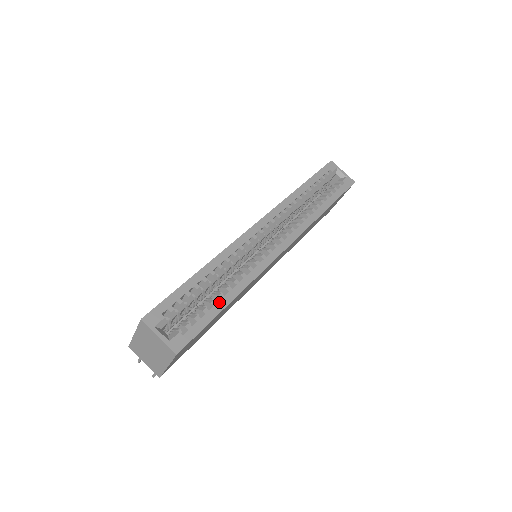
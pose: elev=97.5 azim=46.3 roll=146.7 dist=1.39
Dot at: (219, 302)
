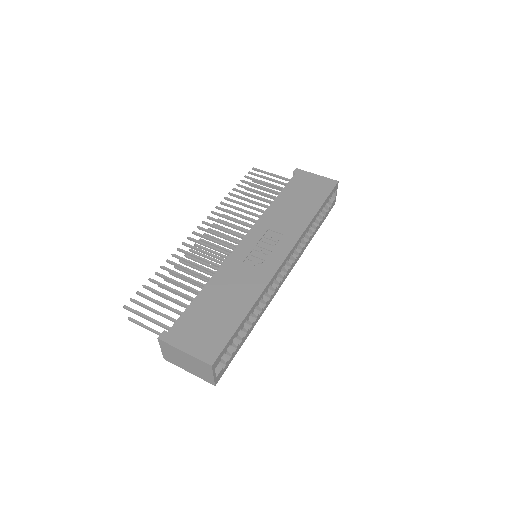
Dot at: (245, 336)
